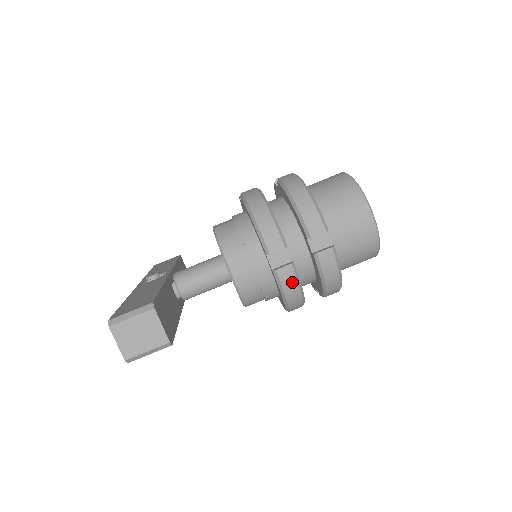
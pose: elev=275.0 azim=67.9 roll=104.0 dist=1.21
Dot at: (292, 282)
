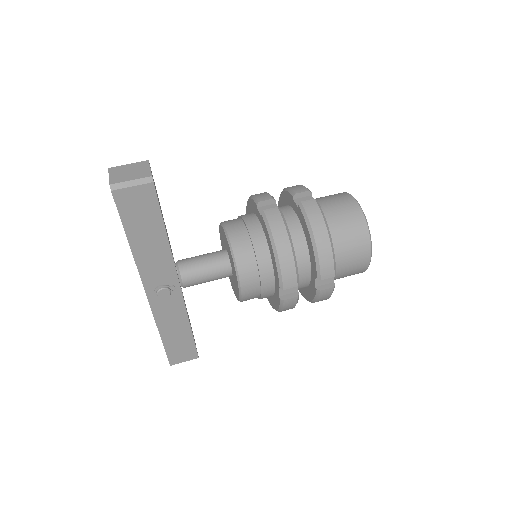
Dot at: (278, 222)
